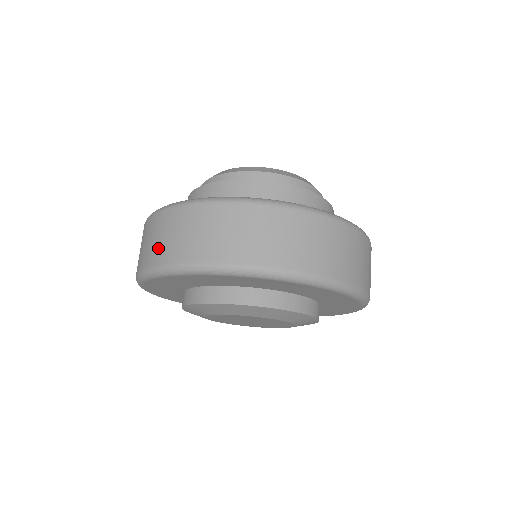
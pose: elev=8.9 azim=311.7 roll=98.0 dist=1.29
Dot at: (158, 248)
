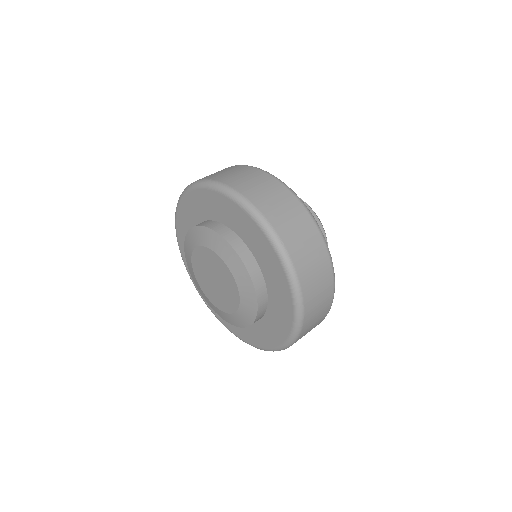
Dot at: occluded
